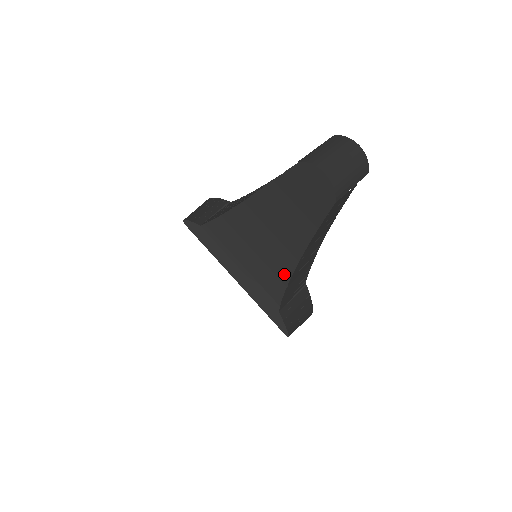
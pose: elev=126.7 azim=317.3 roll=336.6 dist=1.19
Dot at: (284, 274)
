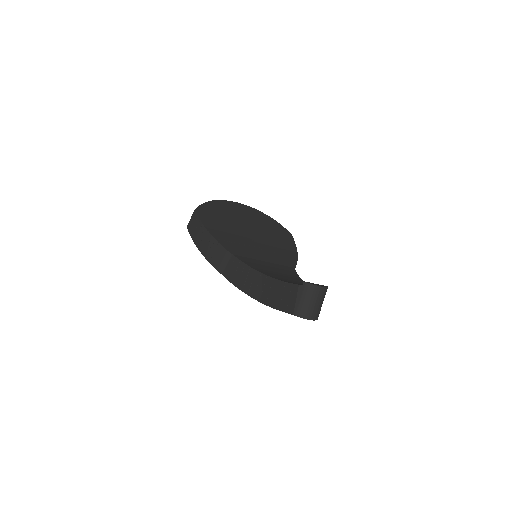
Dot at: occluded
